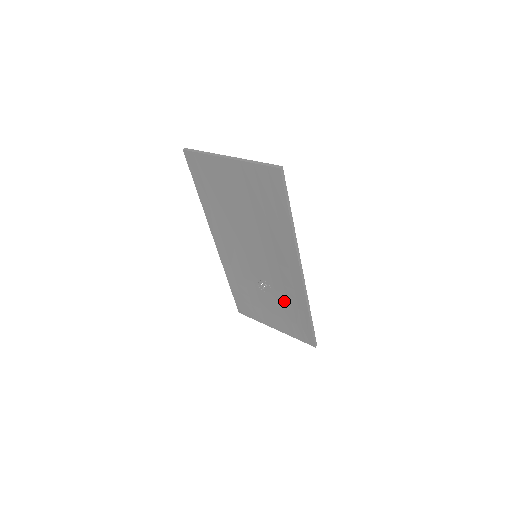
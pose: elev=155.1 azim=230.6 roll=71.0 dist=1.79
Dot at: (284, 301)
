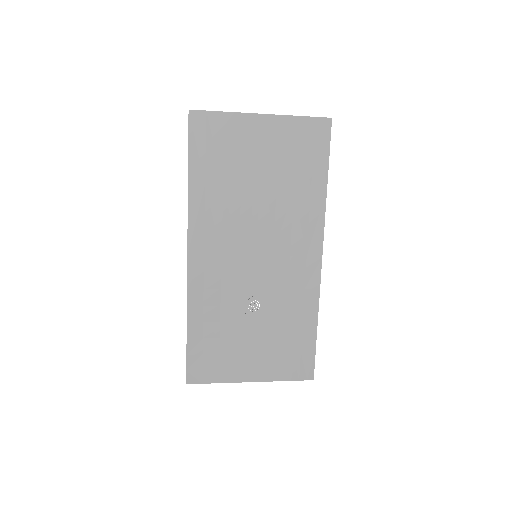
Dot at: (282, 318)
